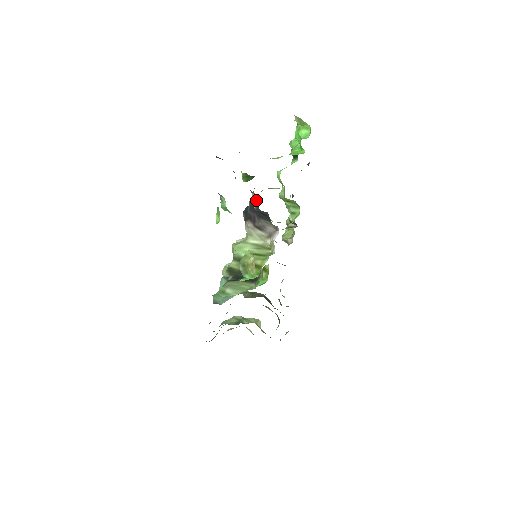
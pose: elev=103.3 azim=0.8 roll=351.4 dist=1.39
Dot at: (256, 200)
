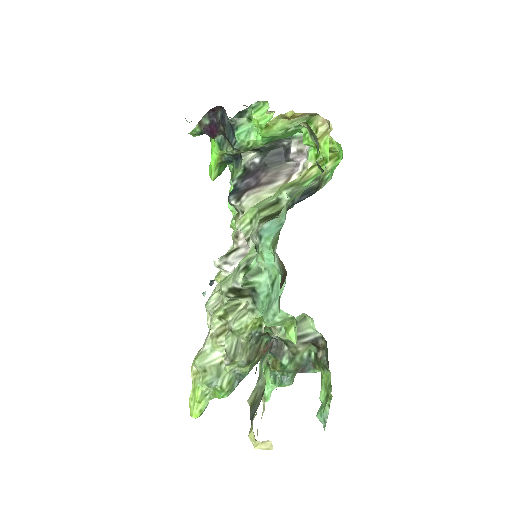
Dot at: (255, 156)
